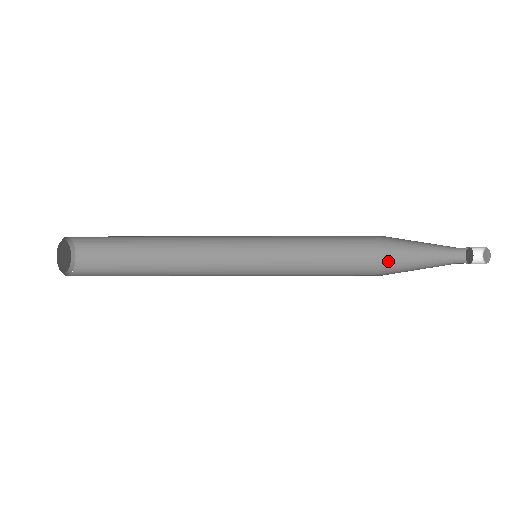
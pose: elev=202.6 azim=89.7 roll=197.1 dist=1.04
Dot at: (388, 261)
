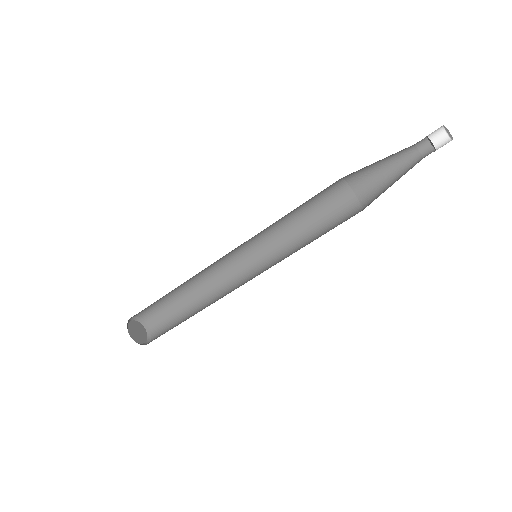
Dot at: occluded
